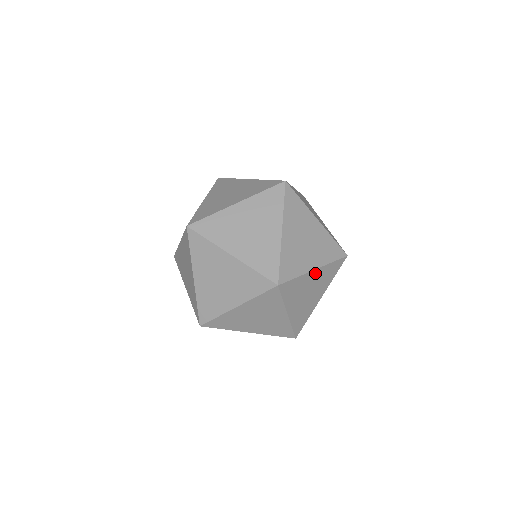
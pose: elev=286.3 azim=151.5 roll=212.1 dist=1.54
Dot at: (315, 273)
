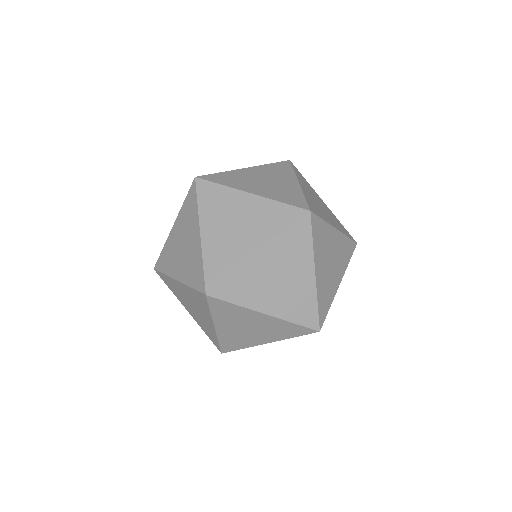
Dot at: (336, 235)
